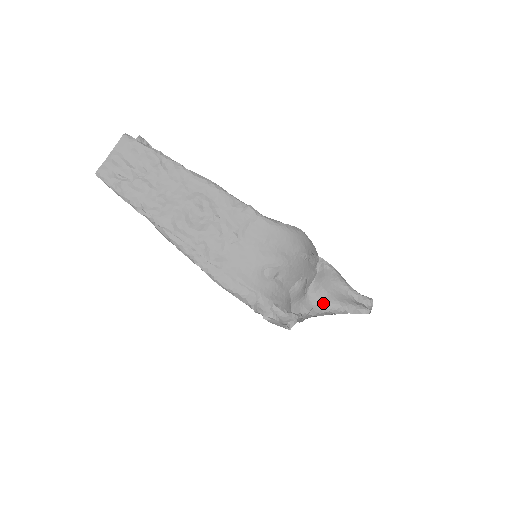
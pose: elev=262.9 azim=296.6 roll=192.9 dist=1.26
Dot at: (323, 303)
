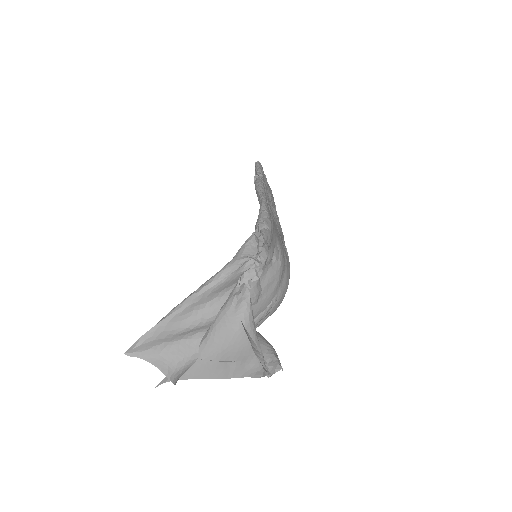
Dot at: (242, 323)
